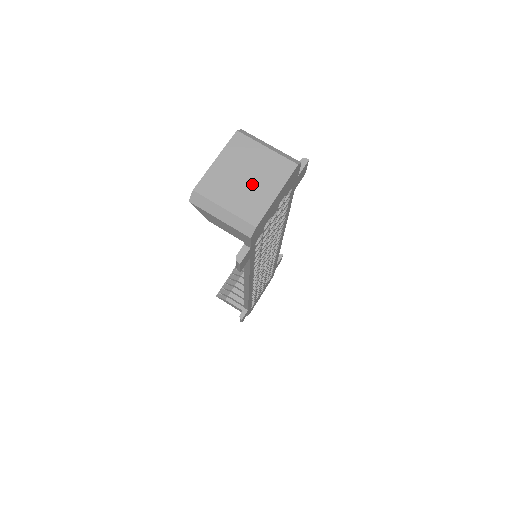
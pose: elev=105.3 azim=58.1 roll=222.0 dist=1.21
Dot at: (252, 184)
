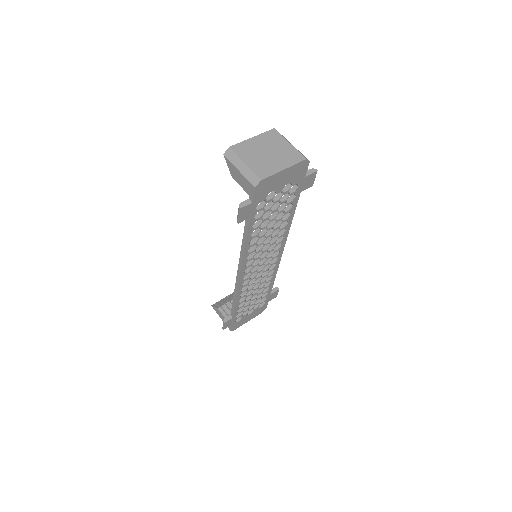
Dot at: (270, 158)
